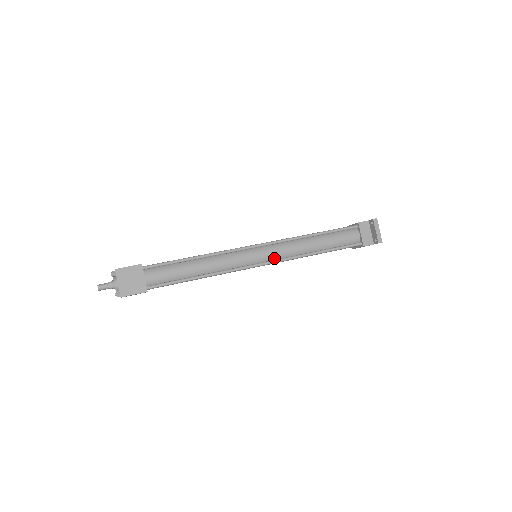
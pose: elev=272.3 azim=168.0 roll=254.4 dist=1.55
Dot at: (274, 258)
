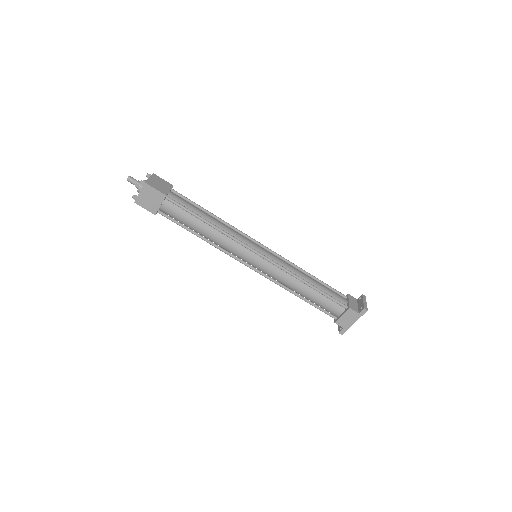
Dot at: (272, 260)
